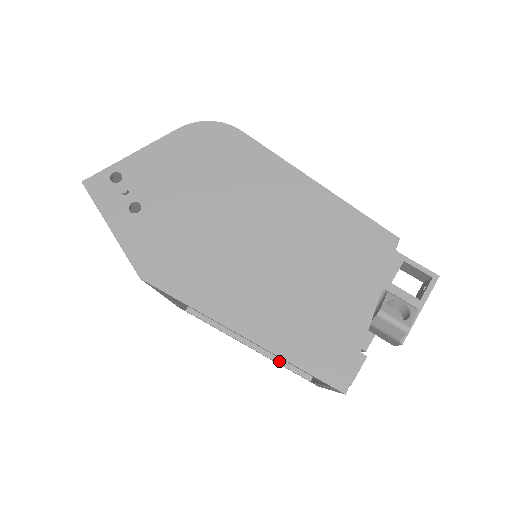
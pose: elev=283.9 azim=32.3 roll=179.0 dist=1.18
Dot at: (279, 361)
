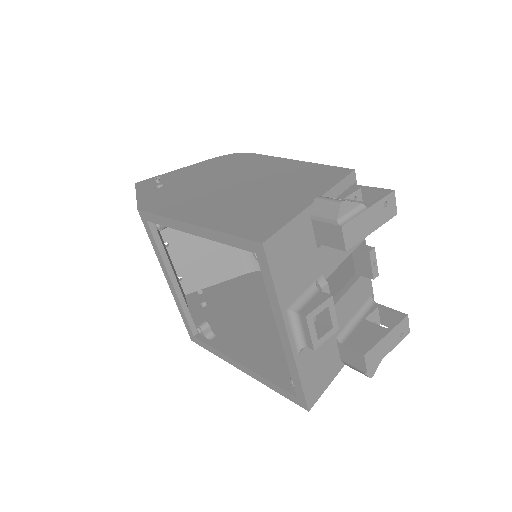
Dot at: (268, 377)
